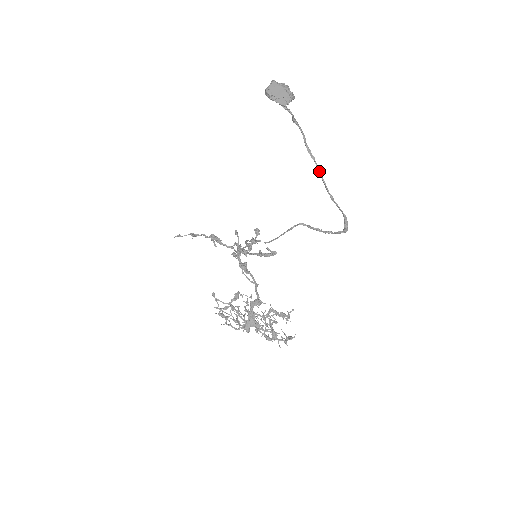
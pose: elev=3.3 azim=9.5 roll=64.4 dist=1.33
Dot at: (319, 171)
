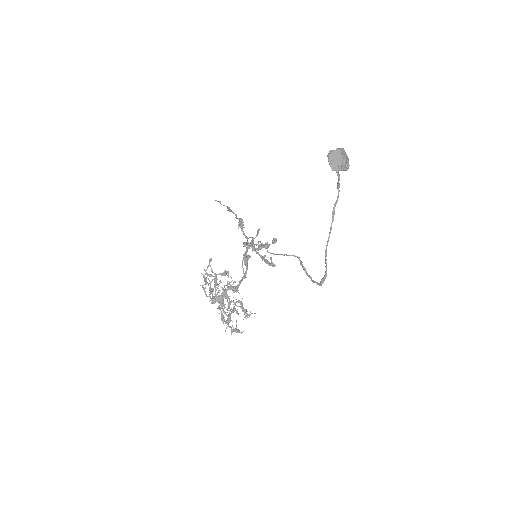
Dot at: (330, 230)
